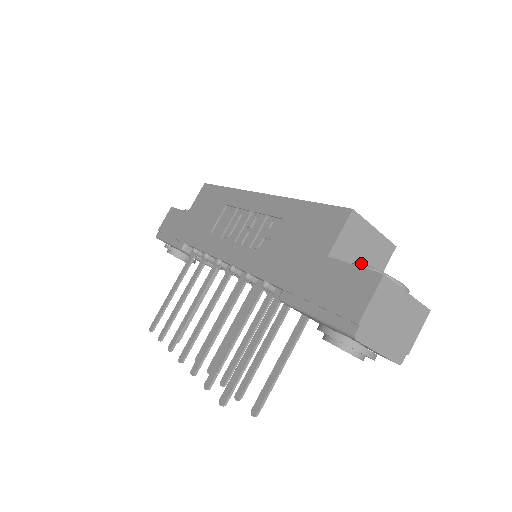
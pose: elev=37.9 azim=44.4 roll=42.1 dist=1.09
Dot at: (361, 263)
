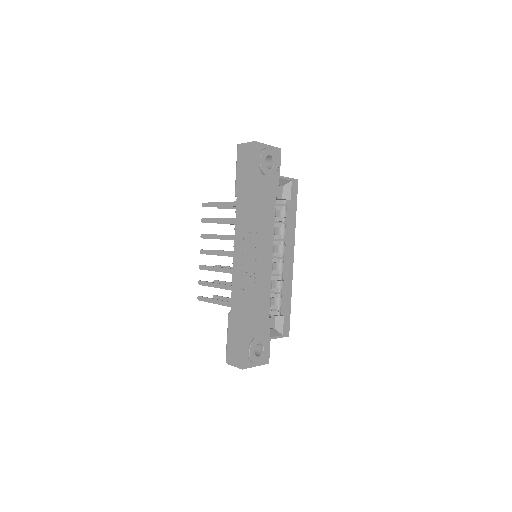
Dot at: occluded
